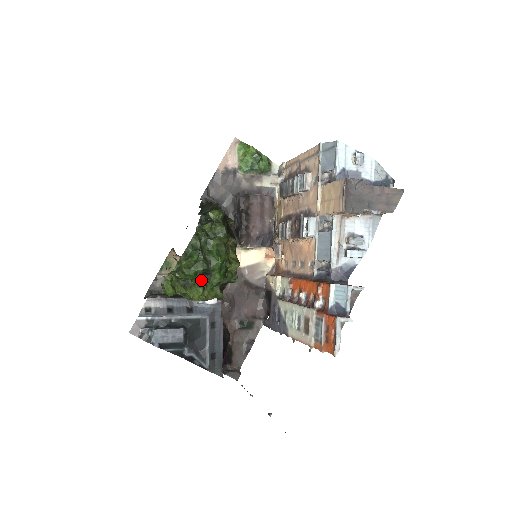
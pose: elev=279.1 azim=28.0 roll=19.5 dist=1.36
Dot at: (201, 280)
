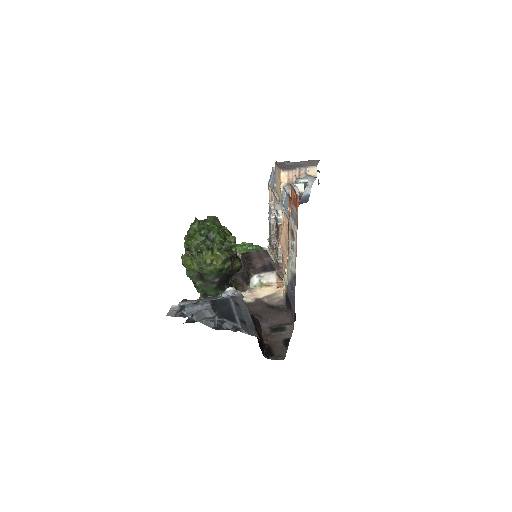
Dot at: (208, 247)
